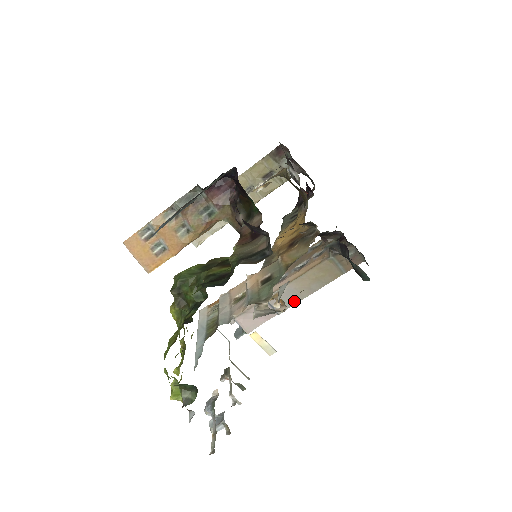
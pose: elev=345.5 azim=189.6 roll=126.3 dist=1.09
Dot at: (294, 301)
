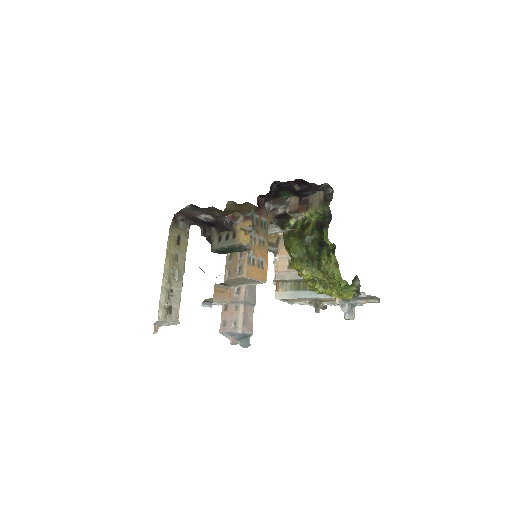
Dot at: (254, 290)
